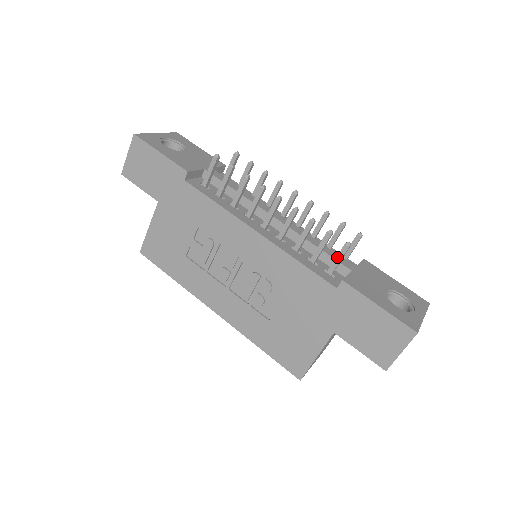
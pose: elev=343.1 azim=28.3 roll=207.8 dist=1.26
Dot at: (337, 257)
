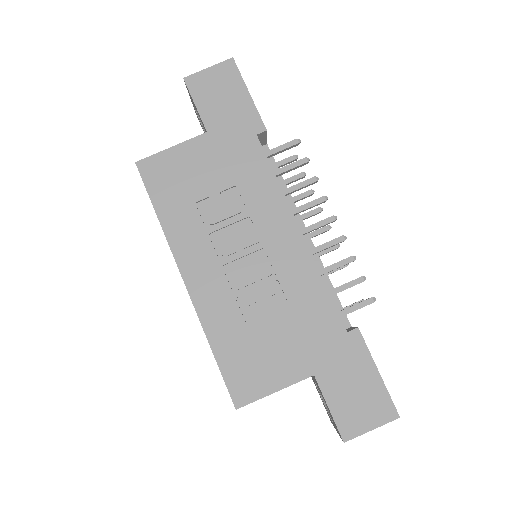
Dot at: (357, 304)
